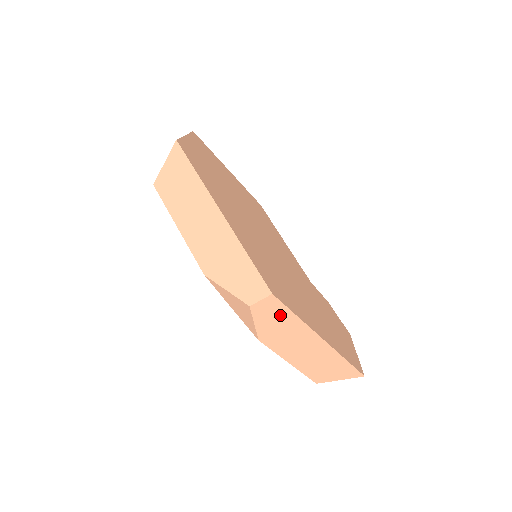
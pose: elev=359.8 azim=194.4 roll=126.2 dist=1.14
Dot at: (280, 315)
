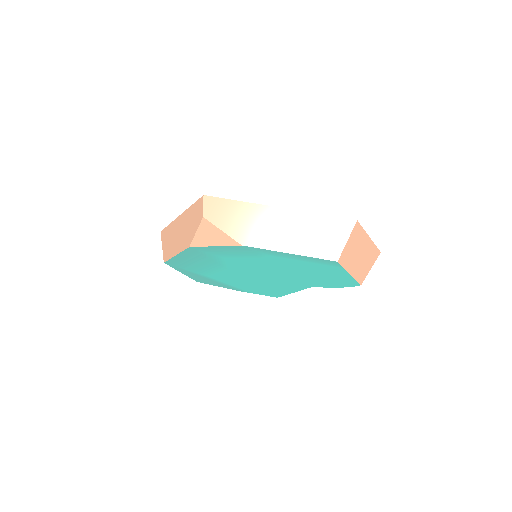
Dot at: (227, 209)
